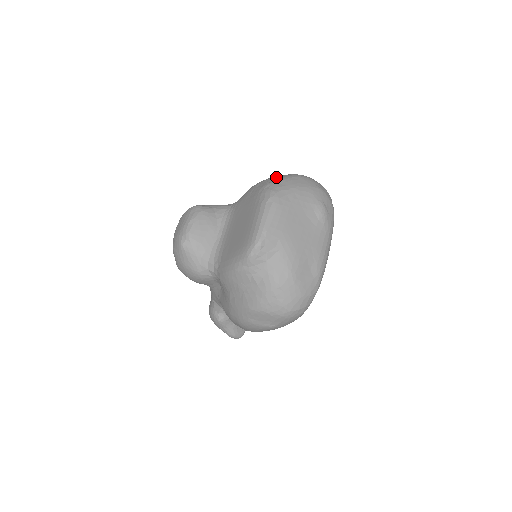
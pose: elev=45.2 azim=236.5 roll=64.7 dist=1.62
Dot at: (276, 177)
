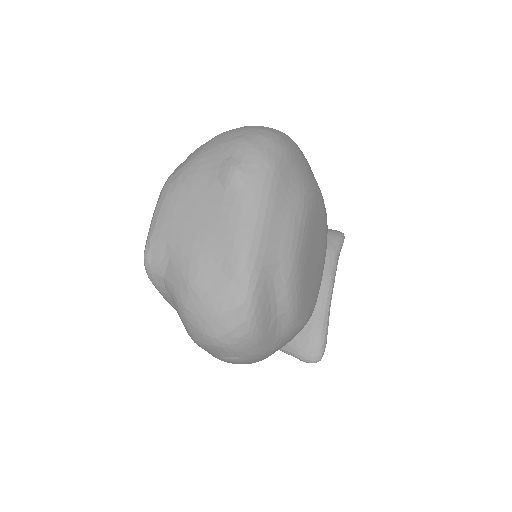
Dot at: occluded
